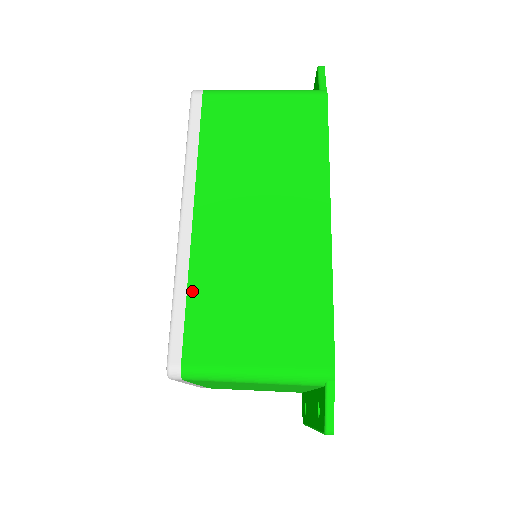
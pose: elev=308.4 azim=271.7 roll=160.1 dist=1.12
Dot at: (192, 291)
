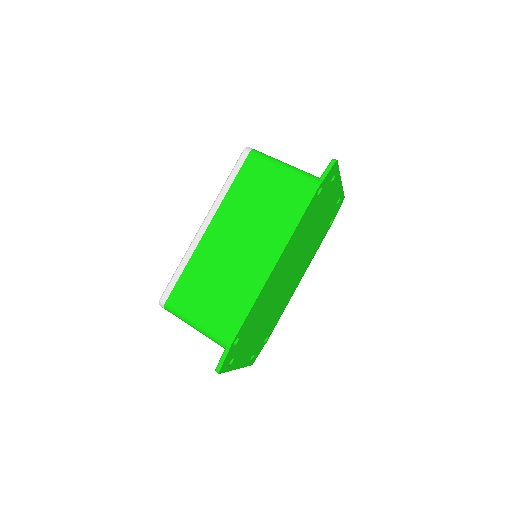
Dot at: (187, 269)
